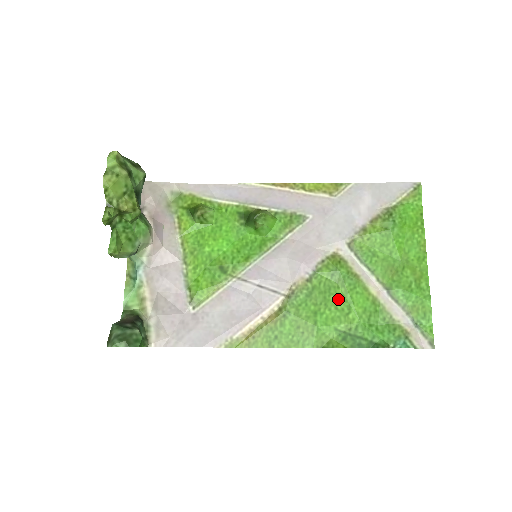
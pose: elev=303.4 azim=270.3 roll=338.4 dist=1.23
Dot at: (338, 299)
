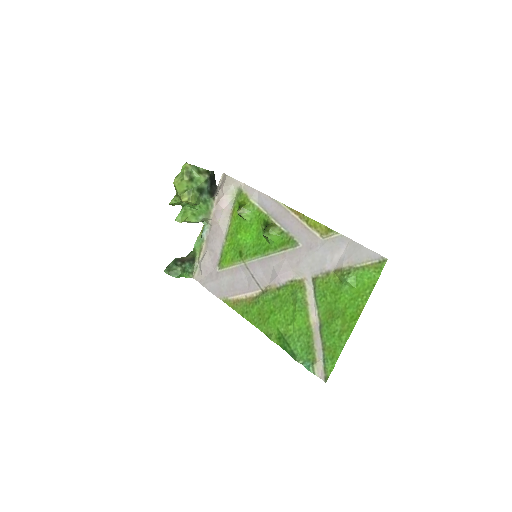
Dot at: (288, 312)
